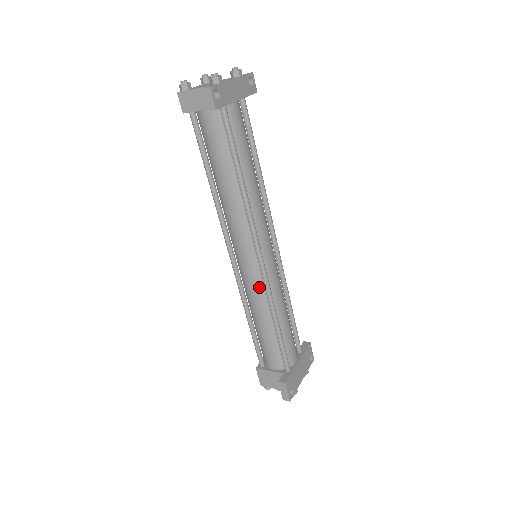
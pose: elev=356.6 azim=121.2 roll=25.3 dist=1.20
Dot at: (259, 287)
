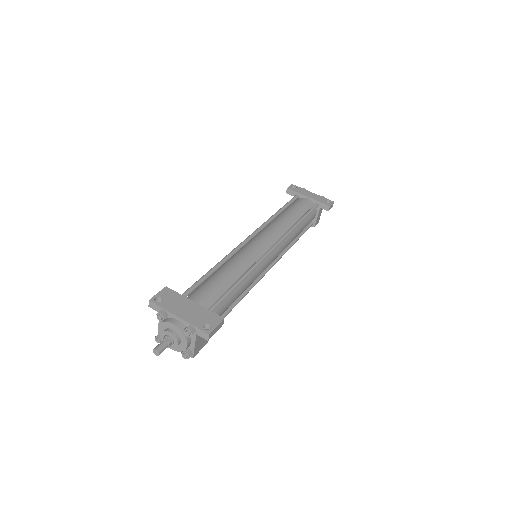
Dot at: occluded
